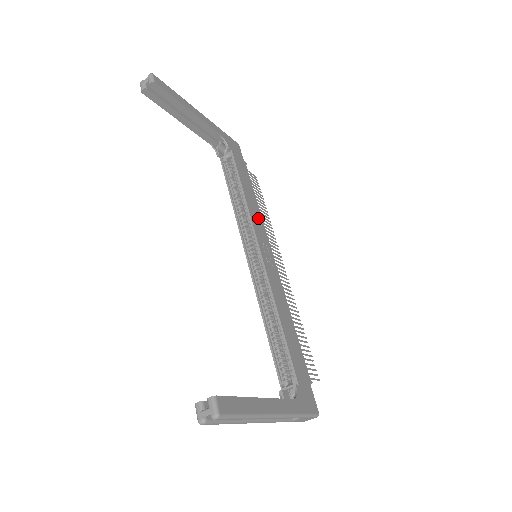
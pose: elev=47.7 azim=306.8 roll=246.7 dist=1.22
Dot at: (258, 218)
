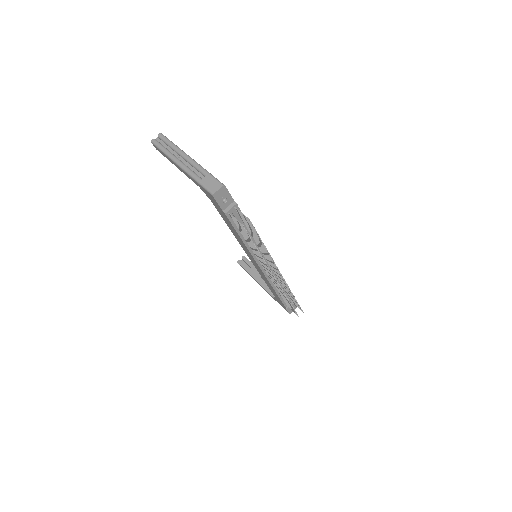
Dot at: occluded
